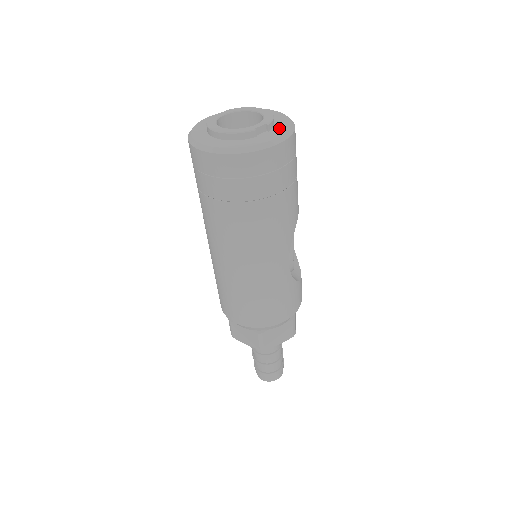
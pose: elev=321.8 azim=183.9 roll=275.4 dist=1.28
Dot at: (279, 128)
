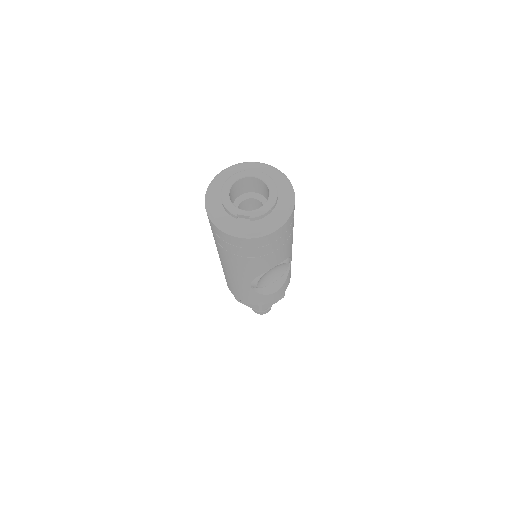
Dot at: (259, 224)
